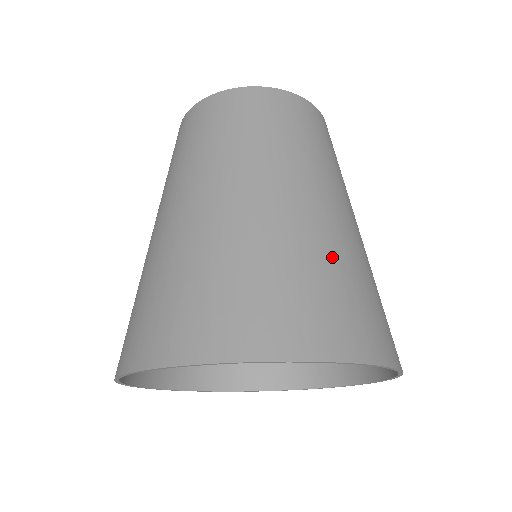
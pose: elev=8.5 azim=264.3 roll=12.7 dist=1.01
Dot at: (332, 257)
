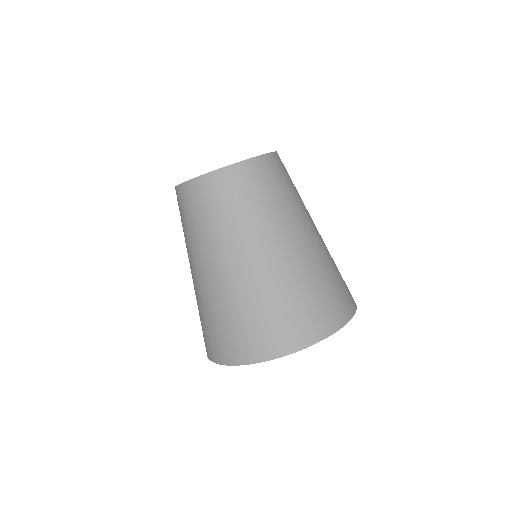
Dot at: (331, 262)
